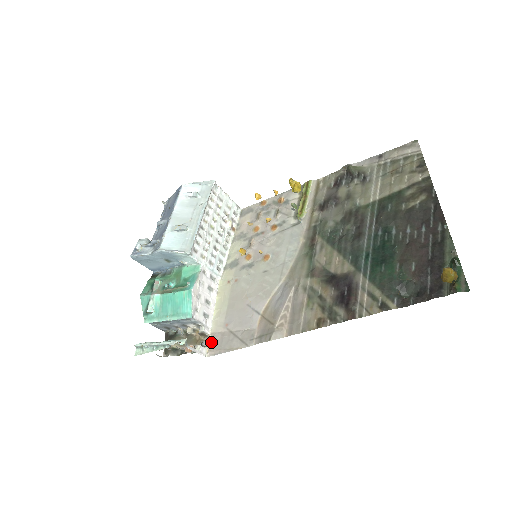
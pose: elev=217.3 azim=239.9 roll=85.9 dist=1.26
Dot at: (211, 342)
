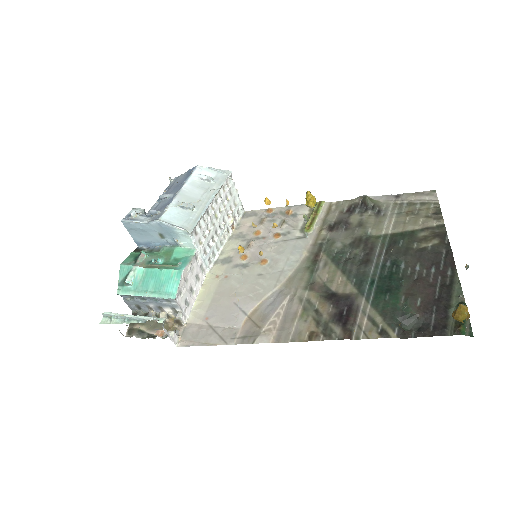
Dot at: (185, 332)
